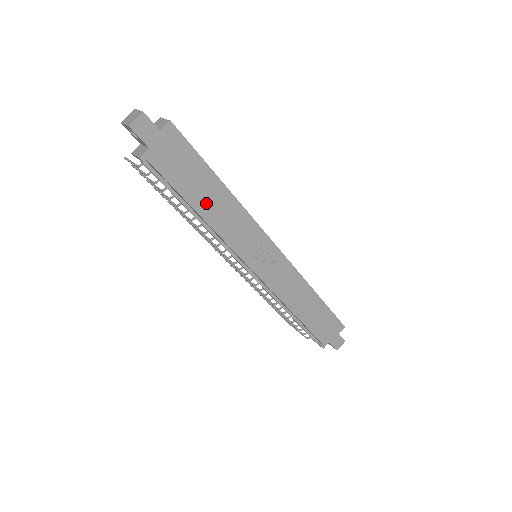
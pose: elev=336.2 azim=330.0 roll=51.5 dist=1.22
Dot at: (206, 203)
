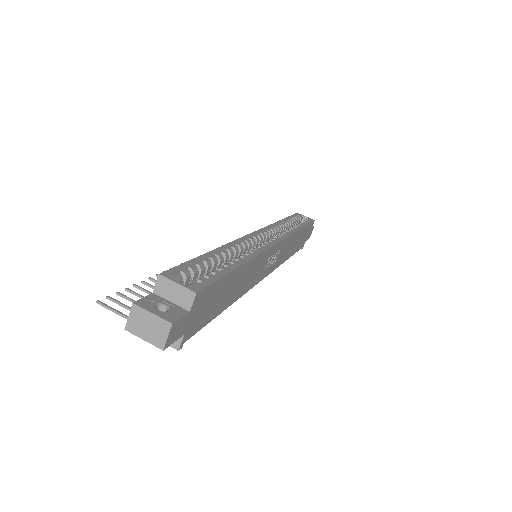
Dot at: (232, 294)
